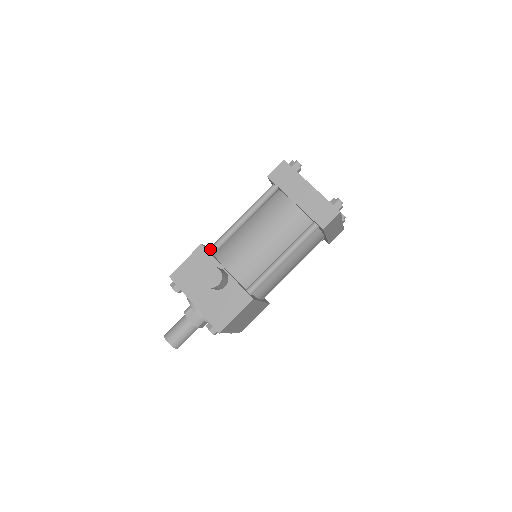
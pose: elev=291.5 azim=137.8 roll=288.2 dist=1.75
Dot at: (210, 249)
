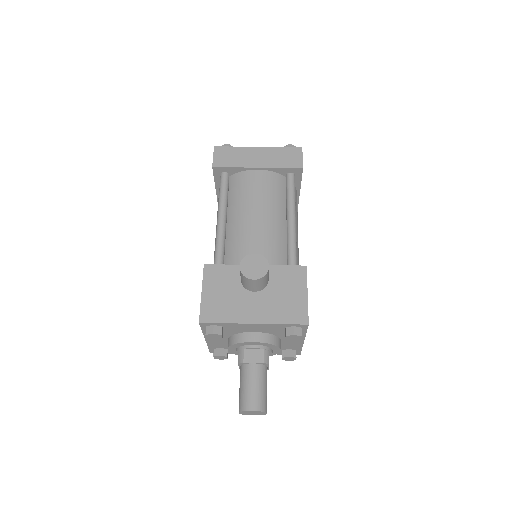
Dot at: occluded
